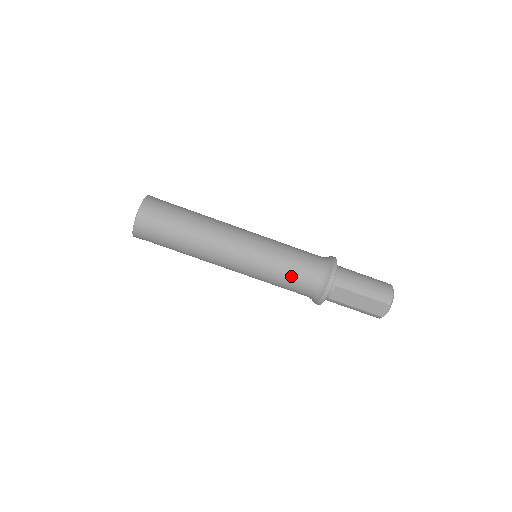
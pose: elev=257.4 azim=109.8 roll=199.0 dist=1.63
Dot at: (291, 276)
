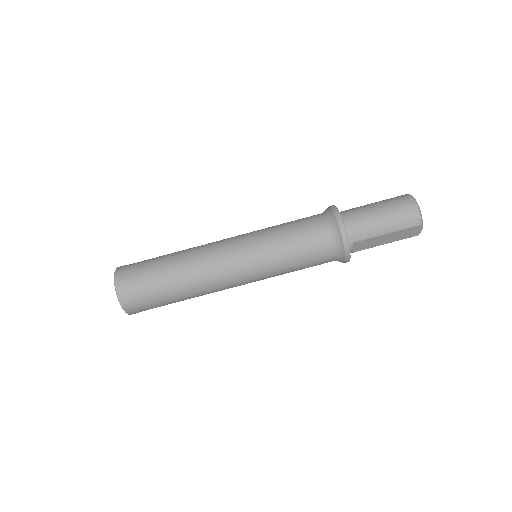
Dot at: (303, 263)
